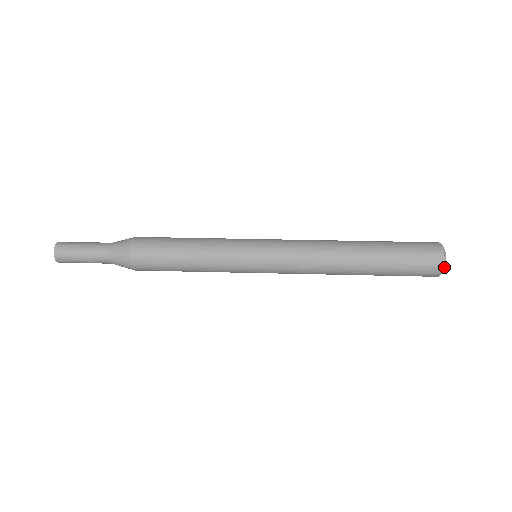
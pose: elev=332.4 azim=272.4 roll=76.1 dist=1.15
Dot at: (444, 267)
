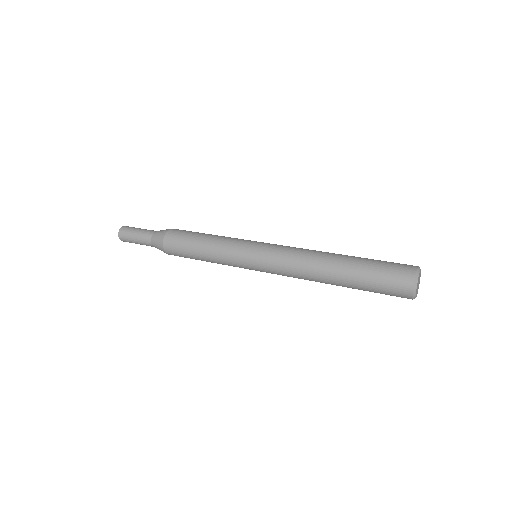
Dot at: (416, 278)
